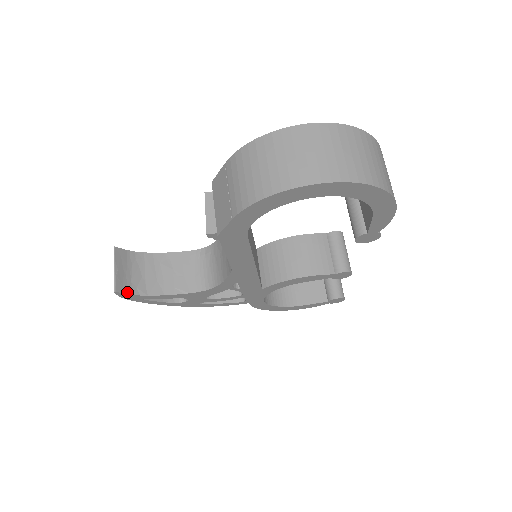
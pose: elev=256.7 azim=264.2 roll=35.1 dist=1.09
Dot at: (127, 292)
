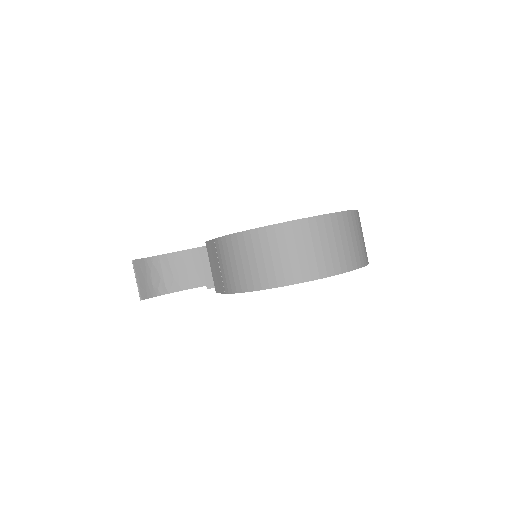
Dot at: (151, 296)
